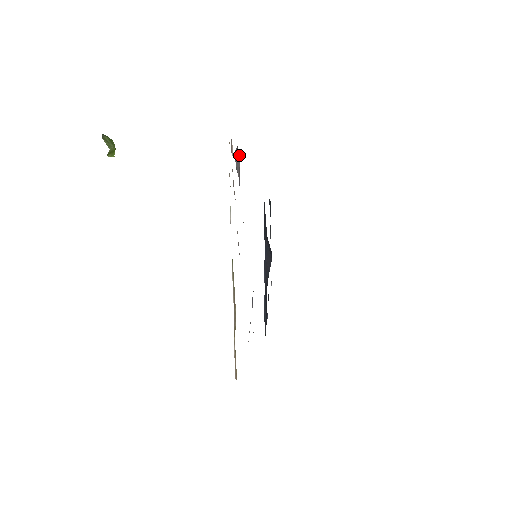
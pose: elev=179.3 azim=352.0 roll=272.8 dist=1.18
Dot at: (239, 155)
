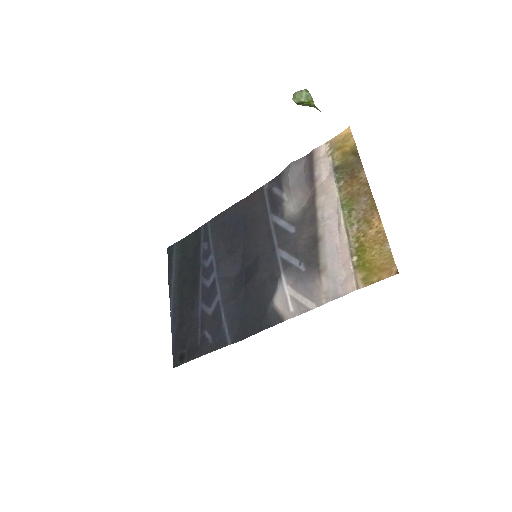
Dot at: (302, 163)
